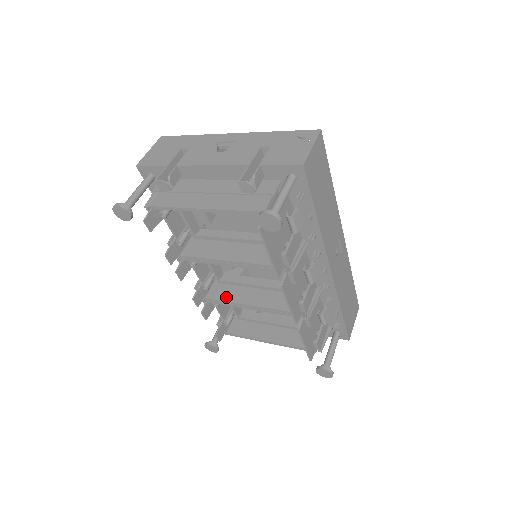
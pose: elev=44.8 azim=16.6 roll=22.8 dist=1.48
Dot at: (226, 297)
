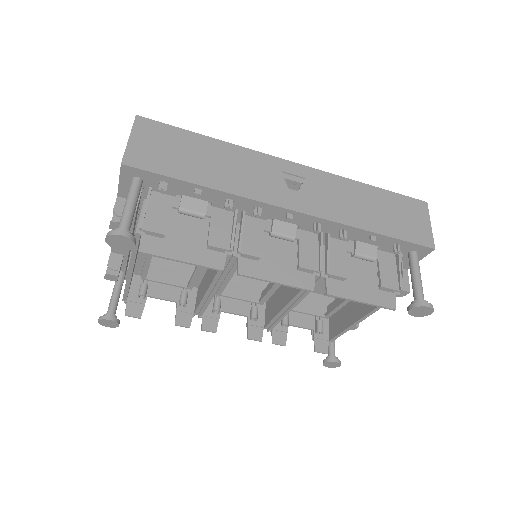
Dot at: (273, 313)
